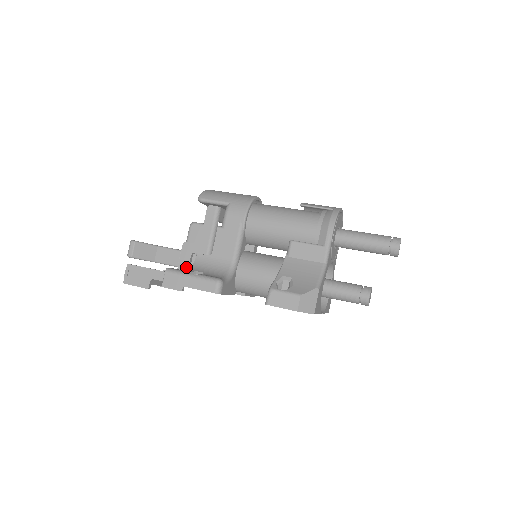
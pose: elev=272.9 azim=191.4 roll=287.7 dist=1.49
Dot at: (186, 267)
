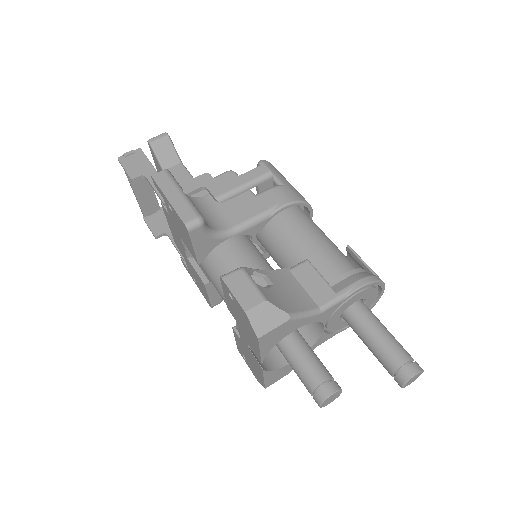
Dot at: (185, 192)
